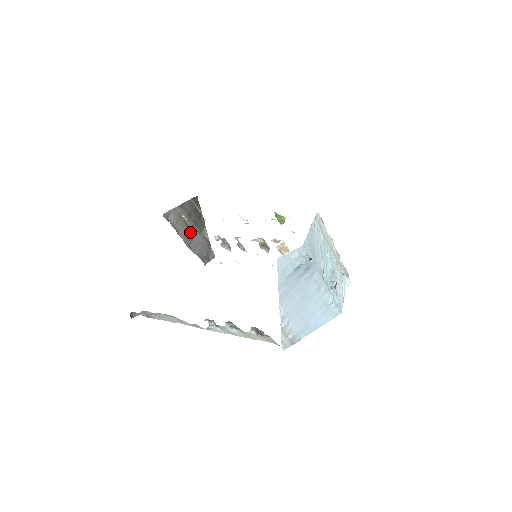
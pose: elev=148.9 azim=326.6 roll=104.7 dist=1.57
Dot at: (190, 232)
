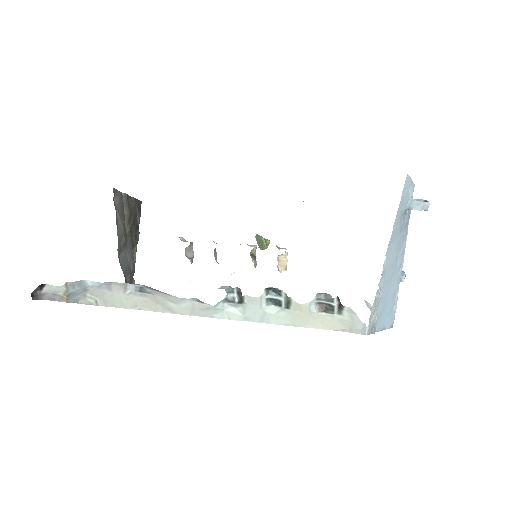
Dot at: (125, 237)
